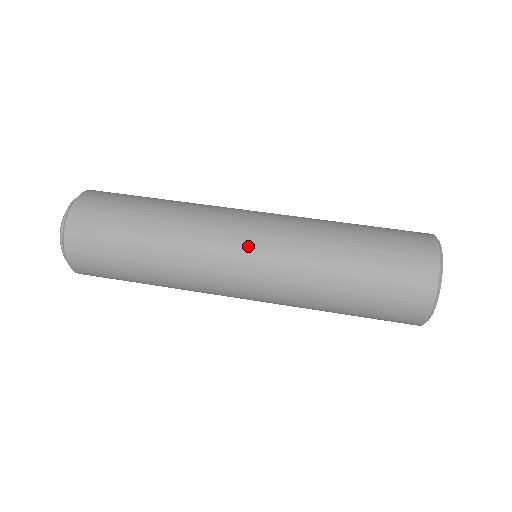
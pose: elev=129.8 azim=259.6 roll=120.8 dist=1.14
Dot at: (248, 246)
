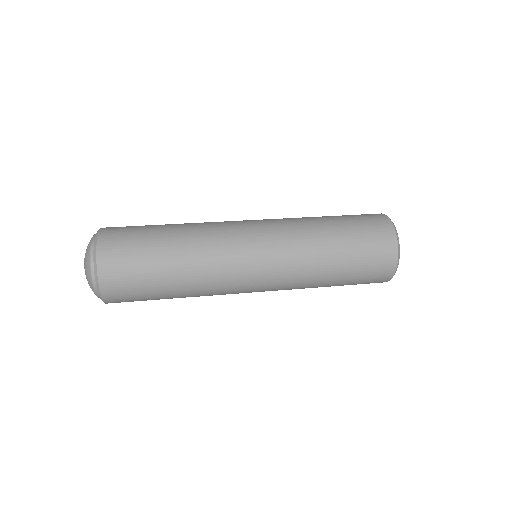
Dot at: (253, 221)
